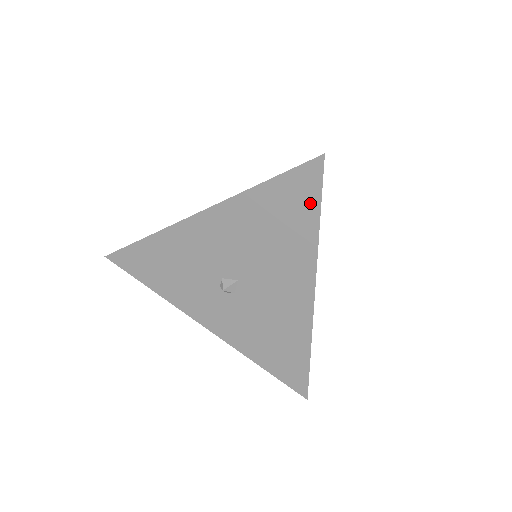
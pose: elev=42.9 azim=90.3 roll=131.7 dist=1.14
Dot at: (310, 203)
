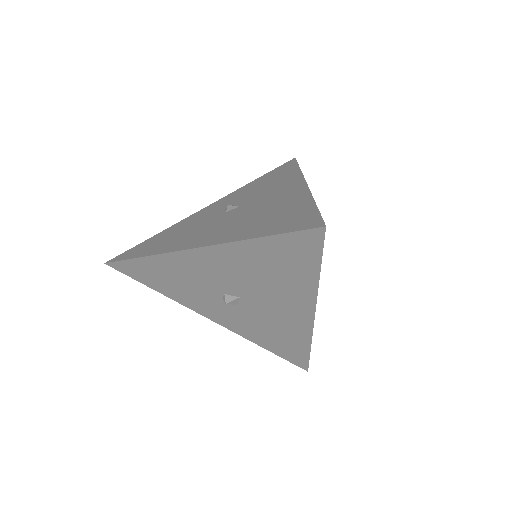
Dot at: (310, 259)
